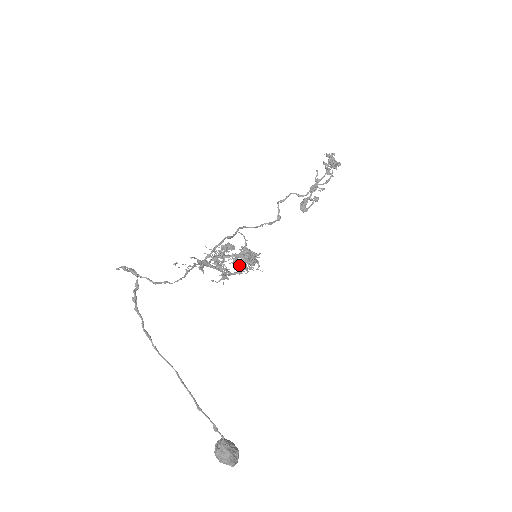
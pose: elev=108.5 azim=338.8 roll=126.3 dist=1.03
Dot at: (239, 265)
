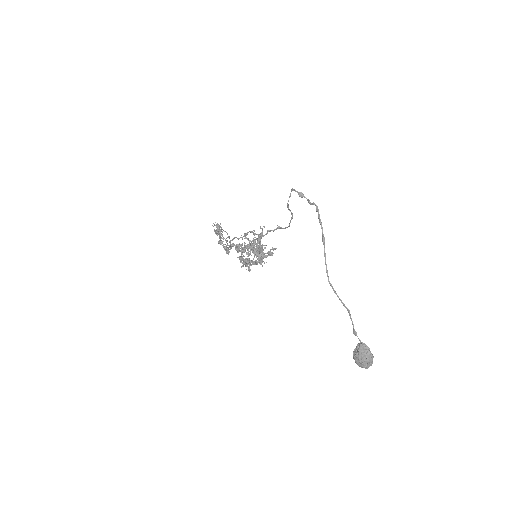
Dot at: (262, 254)
